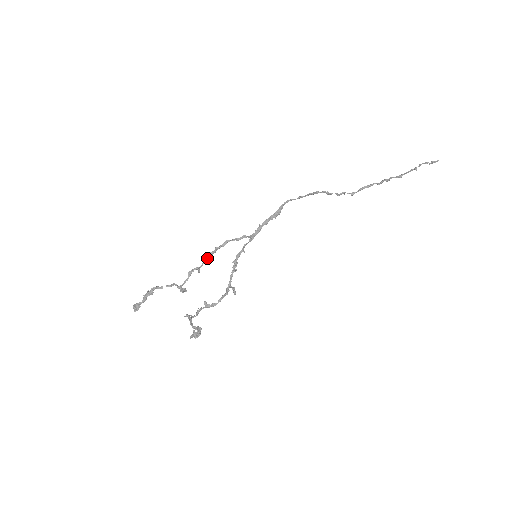
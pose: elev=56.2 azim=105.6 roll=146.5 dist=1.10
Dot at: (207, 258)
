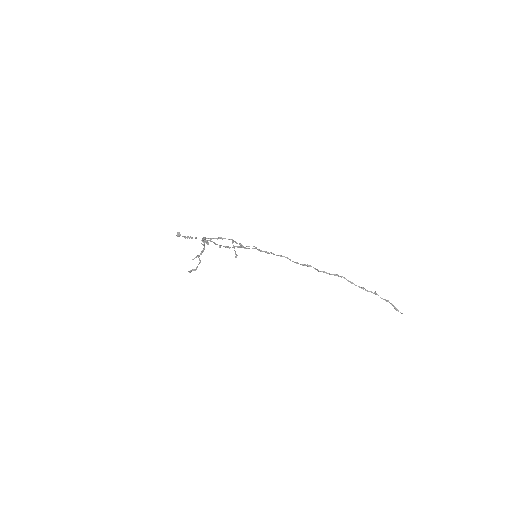
Dot at: (227, 246)
